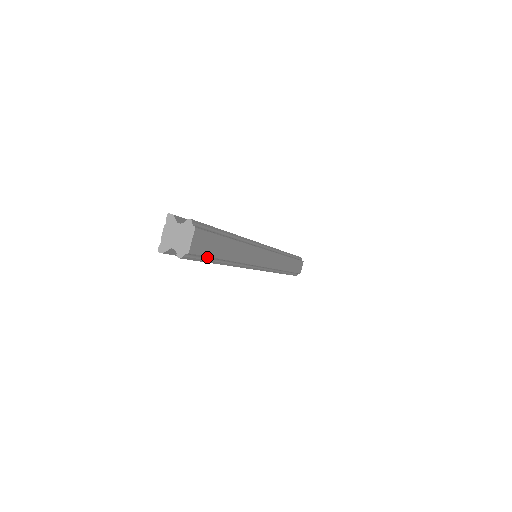
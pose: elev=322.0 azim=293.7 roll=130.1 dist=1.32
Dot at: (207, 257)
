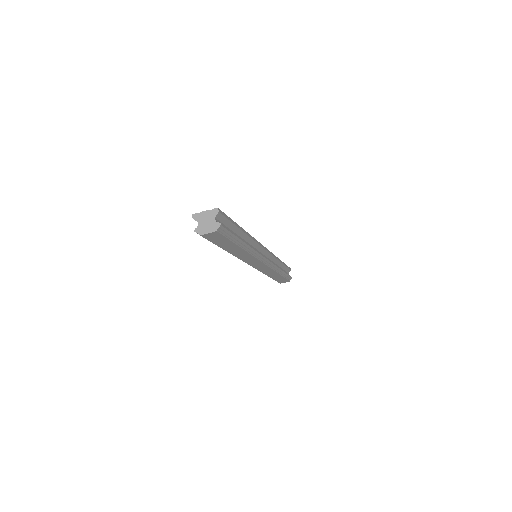
Dot at: (212, 242)
